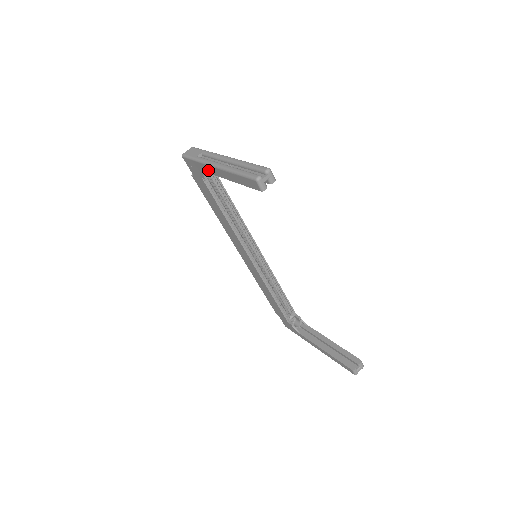
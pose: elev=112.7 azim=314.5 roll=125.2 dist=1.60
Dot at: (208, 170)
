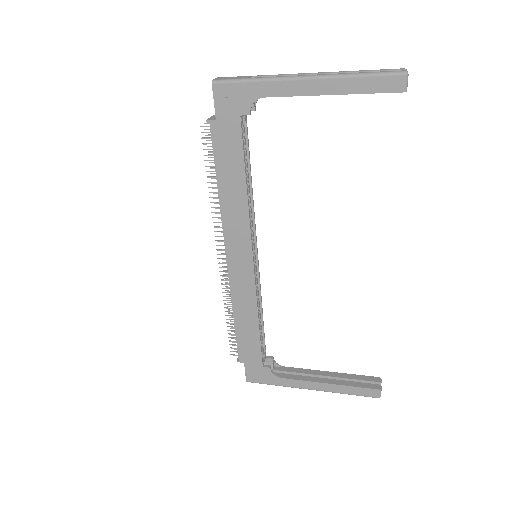
Dot at: (278, 91)
